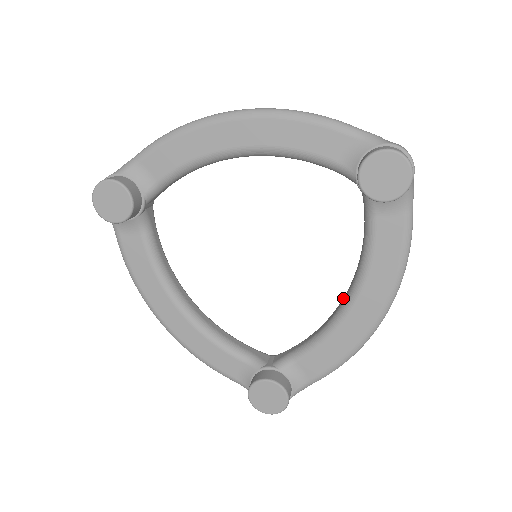
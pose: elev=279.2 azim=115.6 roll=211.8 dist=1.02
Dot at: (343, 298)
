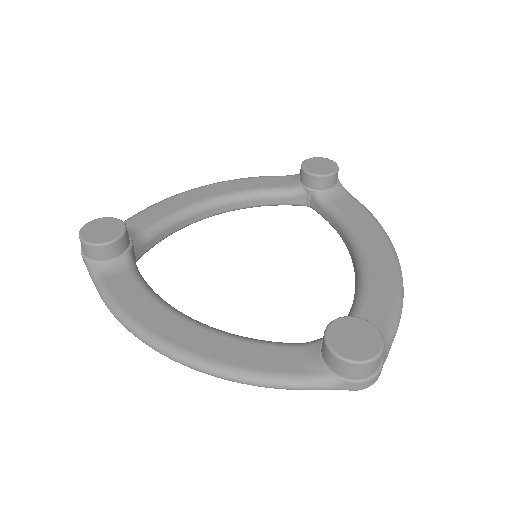
Dot at: (353, 266)
